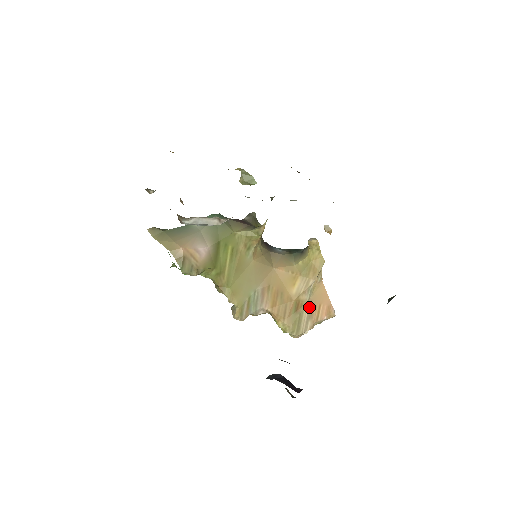
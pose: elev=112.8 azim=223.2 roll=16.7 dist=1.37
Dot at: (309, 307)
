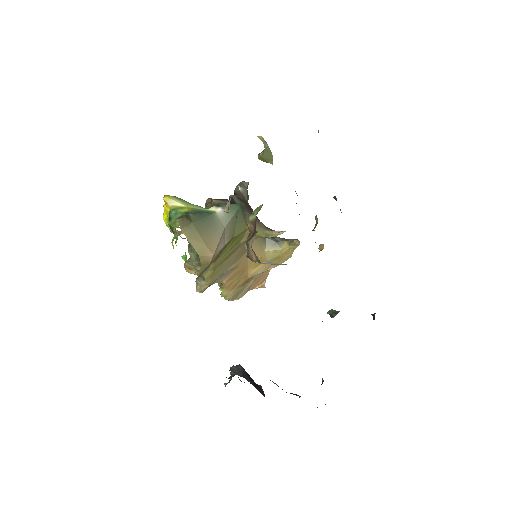
Dot at: (253, 282)
